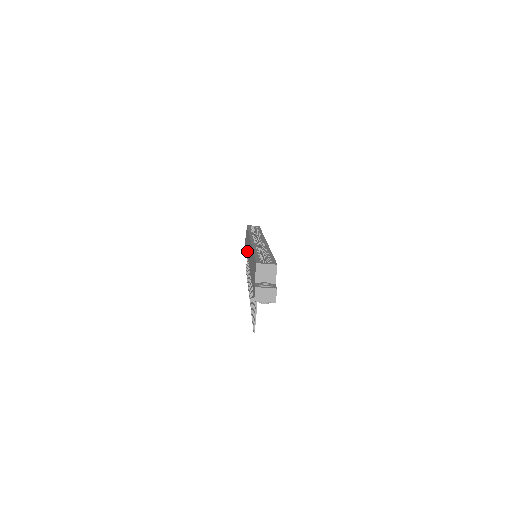
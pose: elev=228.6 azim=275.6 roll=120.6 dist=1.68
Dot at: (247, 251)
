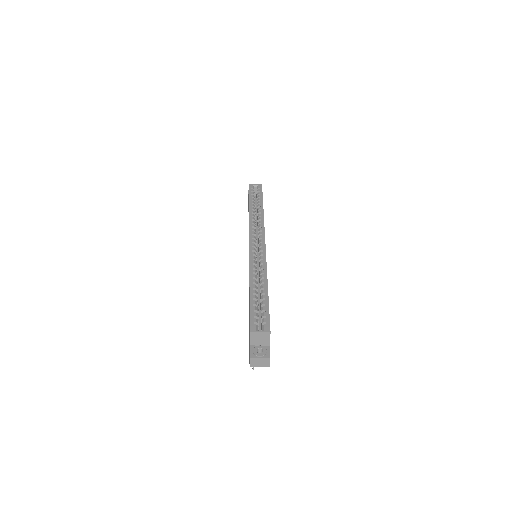
Dot at: occluded
